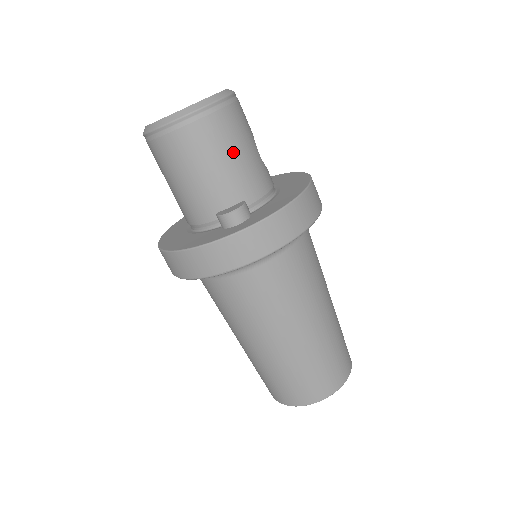
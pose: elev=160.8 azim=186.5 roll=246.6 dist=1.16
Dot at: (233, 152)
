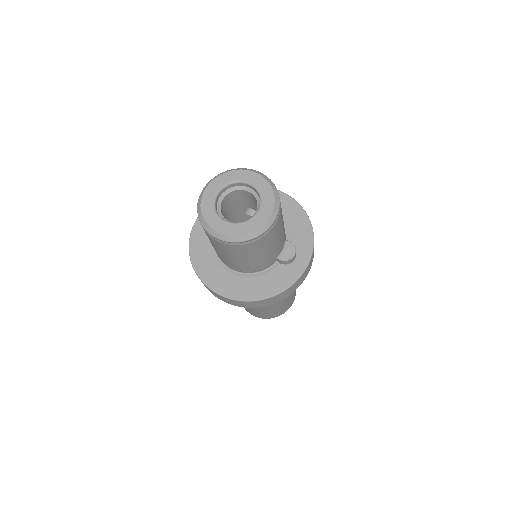
Dot at: occluded
